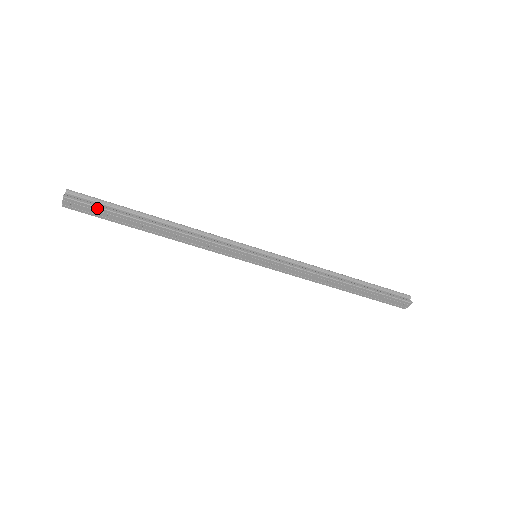
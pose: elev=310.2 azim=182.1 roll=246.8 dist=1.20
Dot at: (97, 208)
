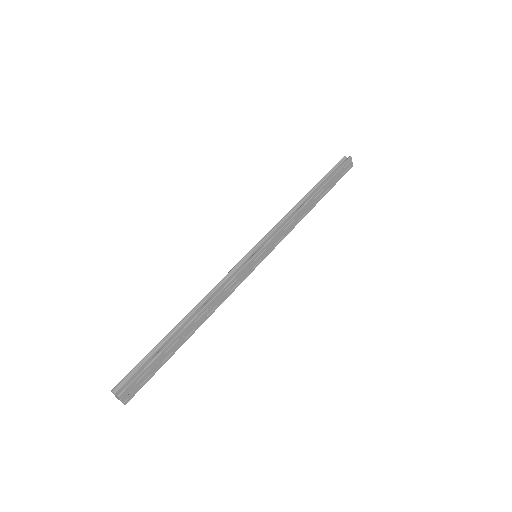
Dot at: (145, 370)
